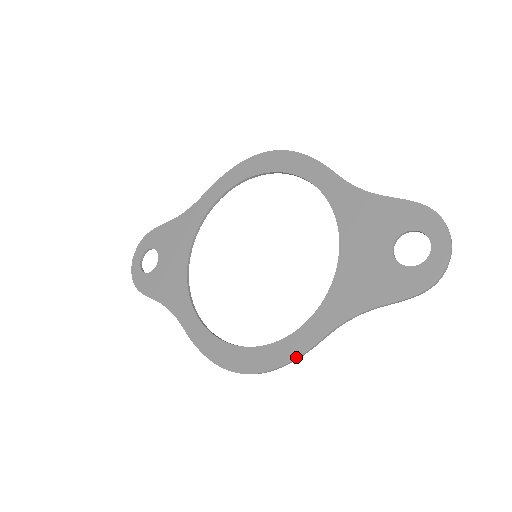
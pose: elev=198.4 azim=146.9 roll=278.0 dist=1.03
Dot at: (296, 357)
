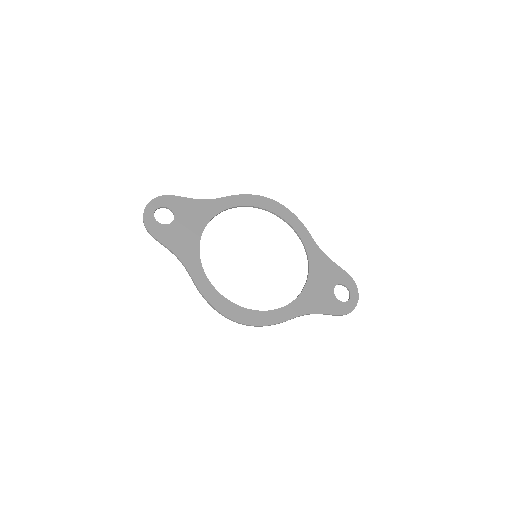
Dot at: (275, 323)
